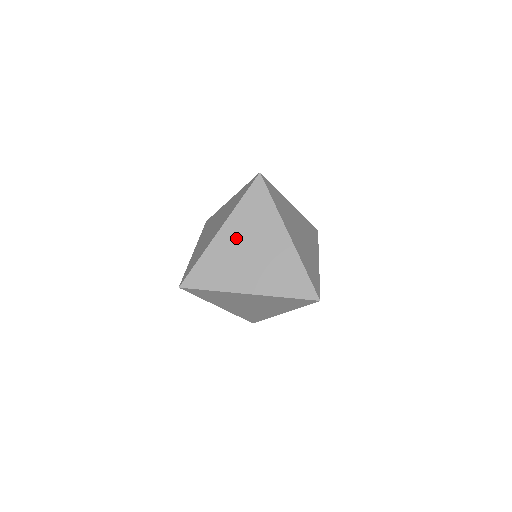
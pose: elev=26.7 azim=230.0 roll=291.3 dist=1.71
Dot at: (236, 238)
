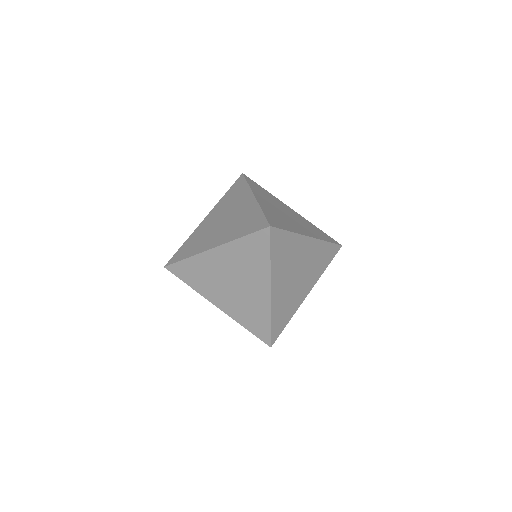
Dot at: (224, 264)
